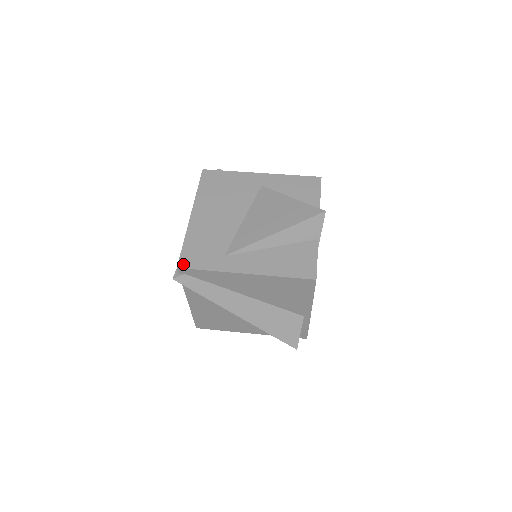
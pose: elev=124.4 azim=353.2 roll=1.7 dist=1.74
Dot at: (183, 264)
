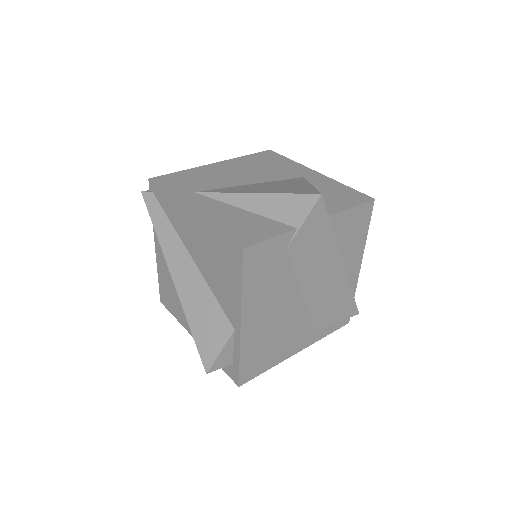
Dot at: (156, 179)
